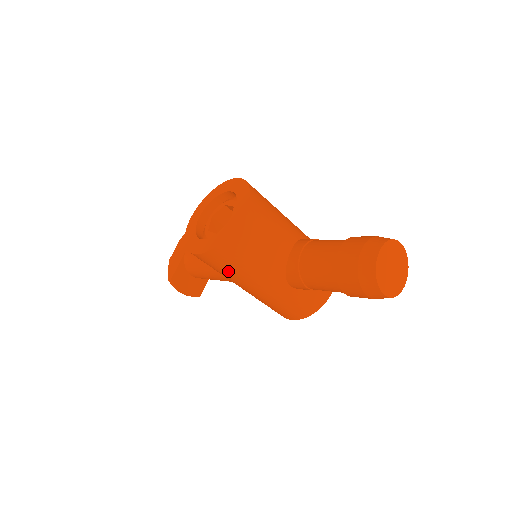
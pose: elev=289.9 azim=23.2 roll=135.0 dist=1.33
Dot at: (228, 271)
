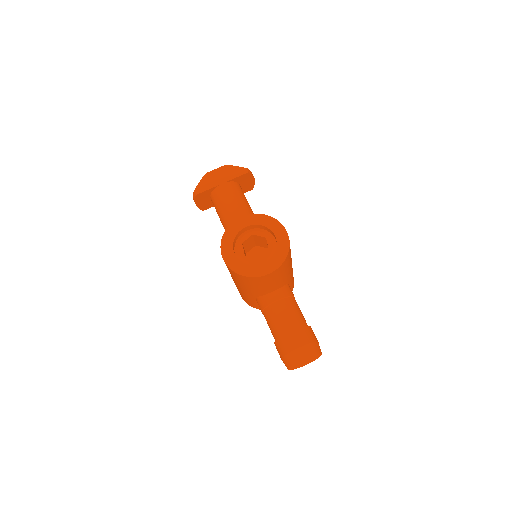
Dot at: (231, 274)
